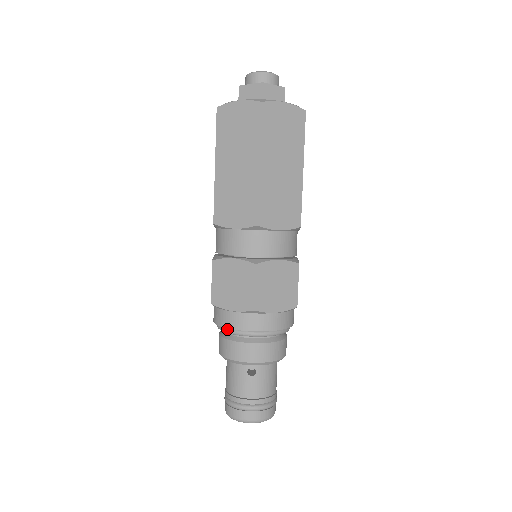
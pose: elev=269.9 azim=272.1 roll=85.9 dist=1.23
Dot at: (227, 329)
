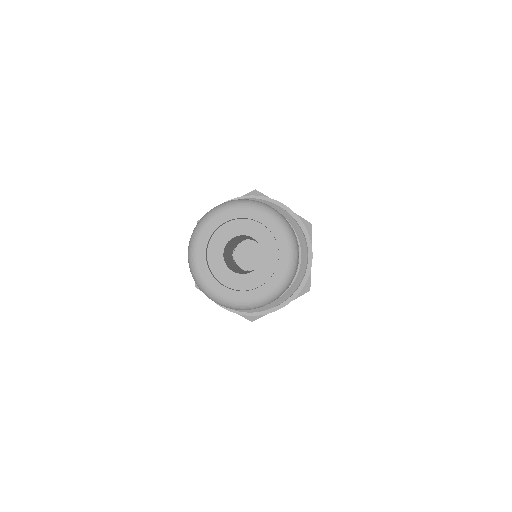
Dot at: occluded
